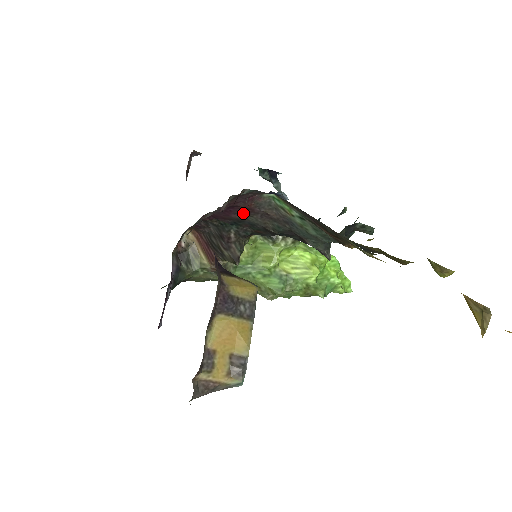
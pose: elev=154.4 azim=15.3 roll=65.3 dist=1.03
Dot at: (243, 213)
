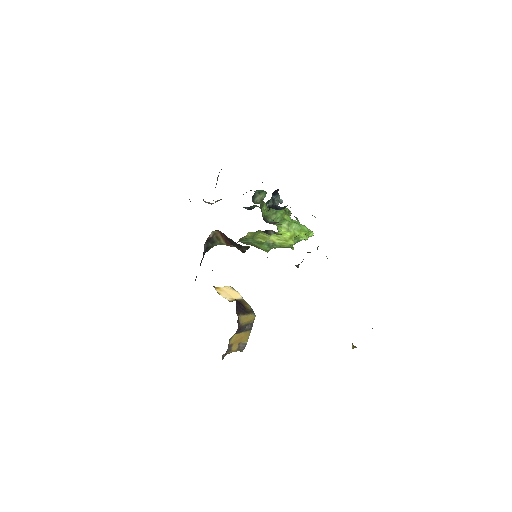
Dot at: occluded
